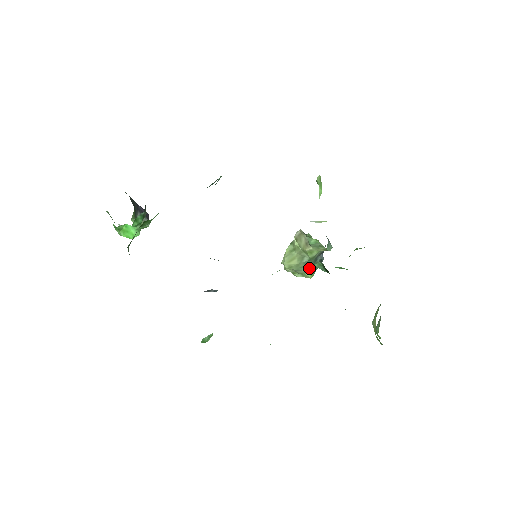
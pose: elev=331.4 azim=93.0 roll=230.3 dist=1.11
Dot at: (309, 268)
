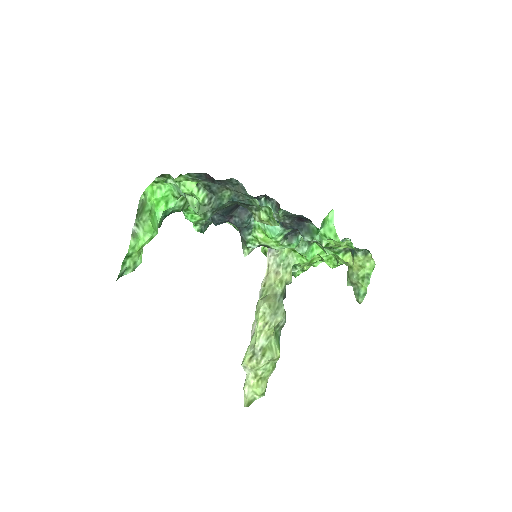
Dot at: (282, 311)
